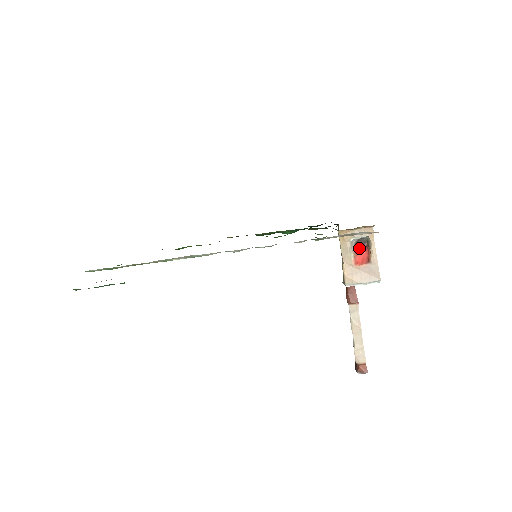
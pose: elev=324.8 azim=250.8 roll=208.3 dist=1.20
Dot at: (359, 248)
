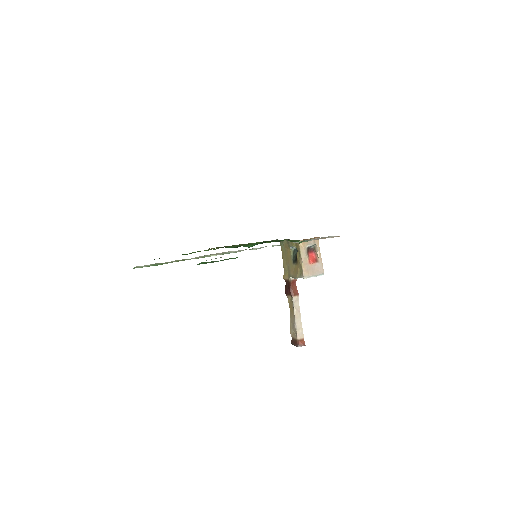
Dot at: (310, 253)
